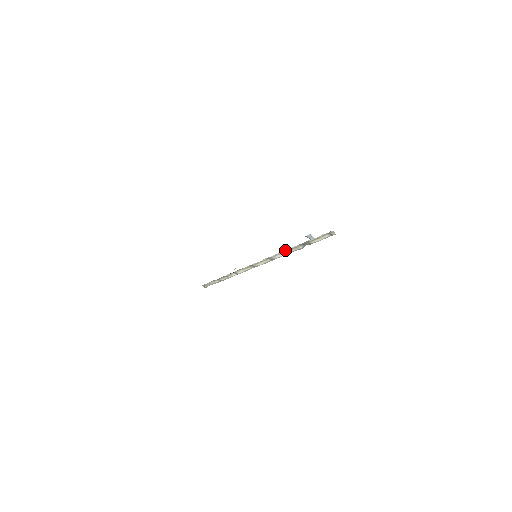
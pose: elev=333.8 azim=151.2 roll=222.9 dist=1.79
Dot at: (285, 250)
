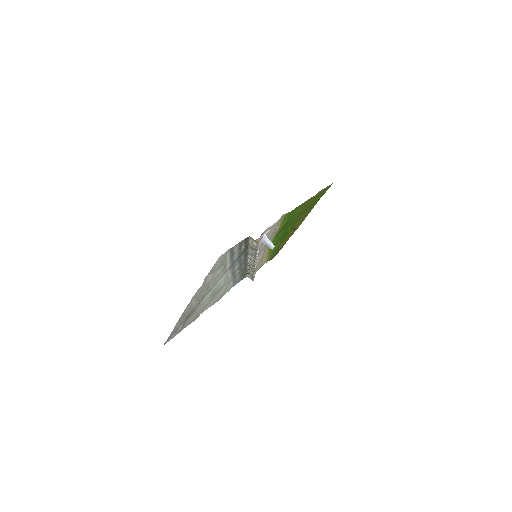
Dot at: (249, 252)
